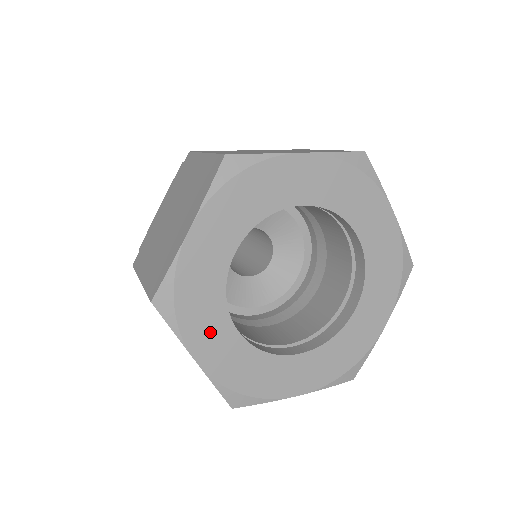
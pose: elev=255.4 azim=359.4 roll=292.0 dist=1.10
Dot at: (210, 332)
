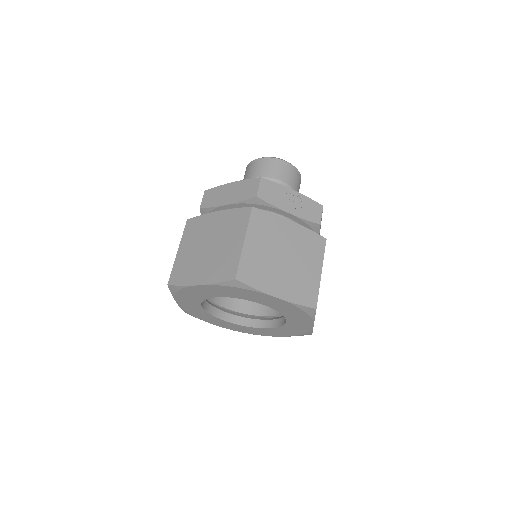
Dot at: (189, 302)
